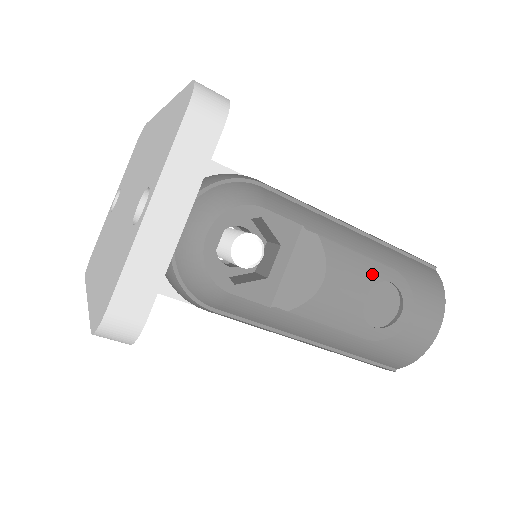
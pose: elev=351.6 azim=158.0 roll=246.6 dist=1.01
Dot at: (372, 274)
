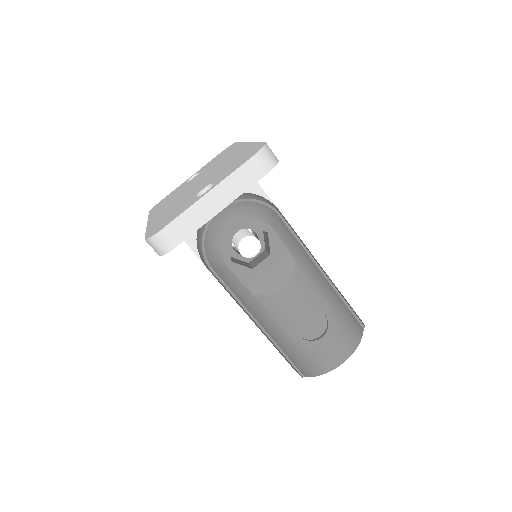
Dot at: (316, 303)
